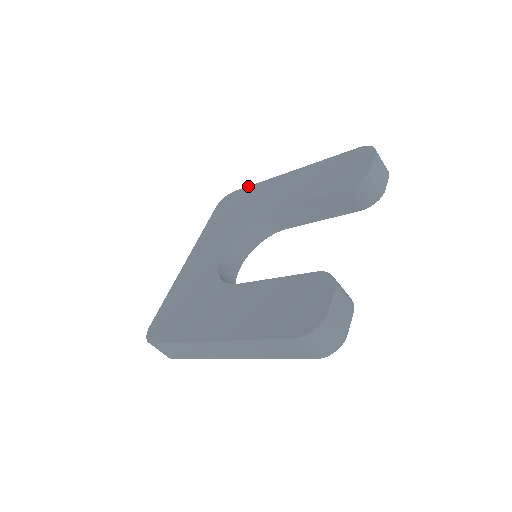
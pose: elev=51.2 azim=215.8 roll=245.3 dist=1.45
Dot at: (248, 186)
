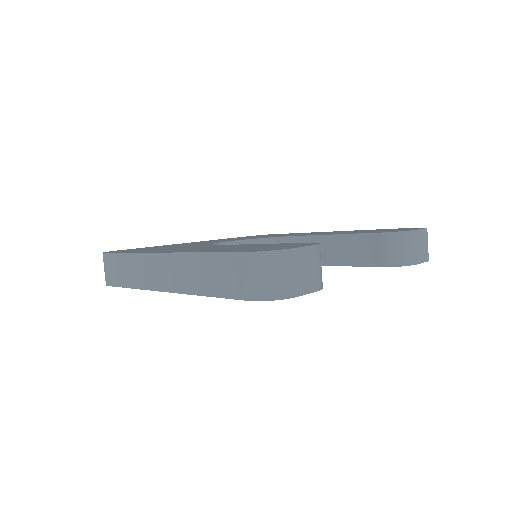
Dot at: (290, 233)
